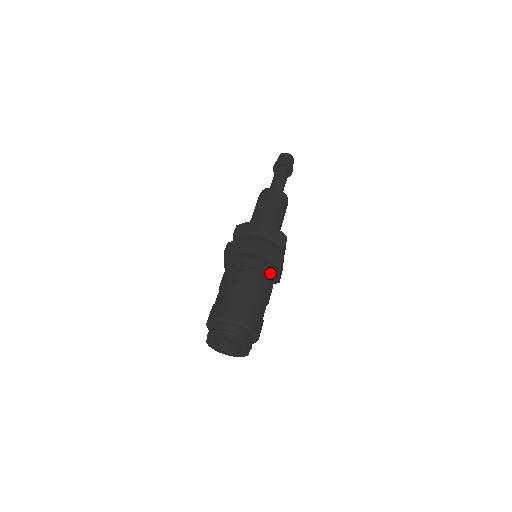
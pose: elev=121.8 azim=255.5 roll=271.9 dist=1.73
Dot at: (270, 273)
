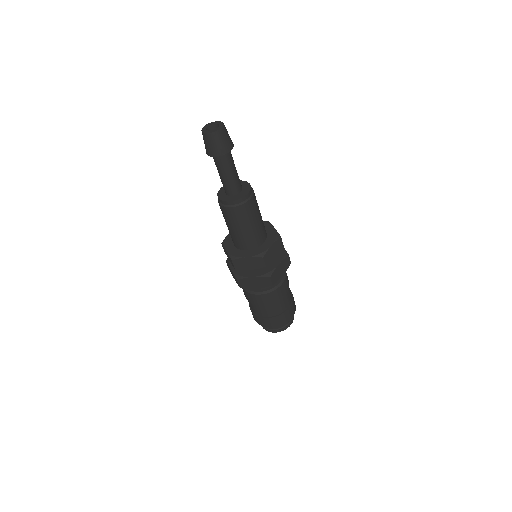
Dot at: occluded
